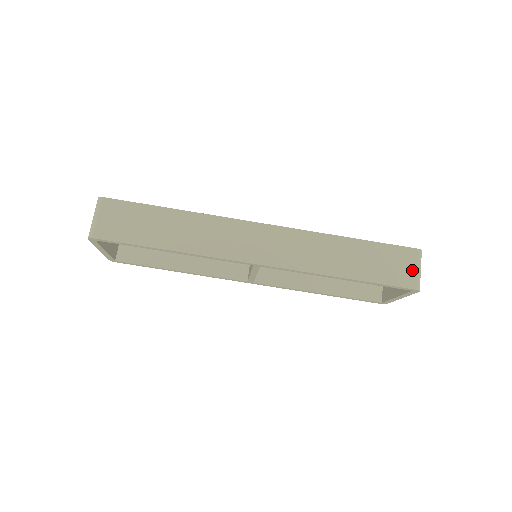
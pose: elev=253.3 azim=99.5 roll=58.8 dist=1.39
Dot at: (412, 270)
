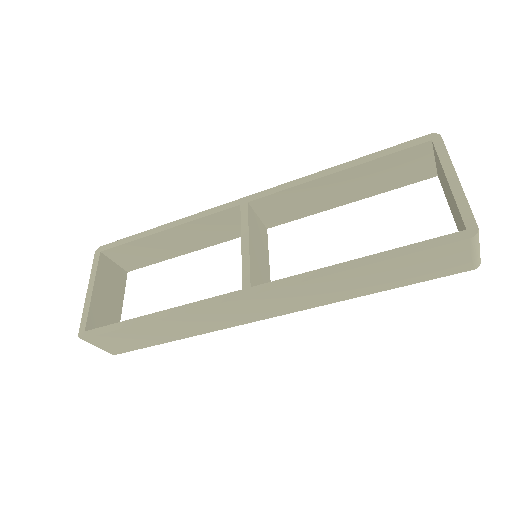
Dot at: (464, 258)
